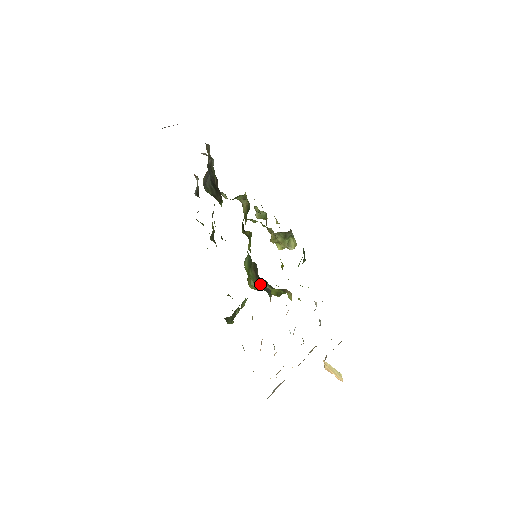
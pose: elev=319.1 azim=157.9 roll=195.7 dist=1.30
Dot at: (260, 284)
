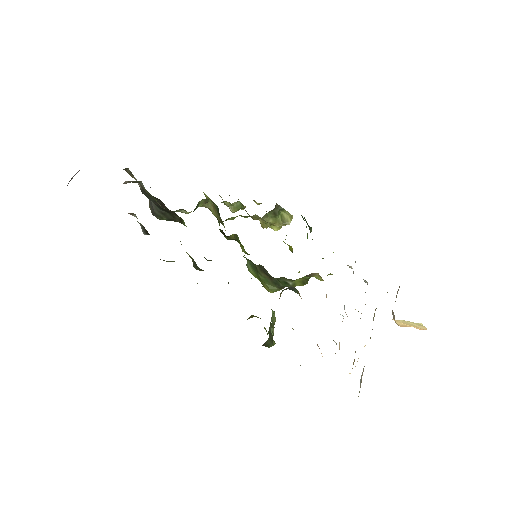
Dot at: (278, 283)
